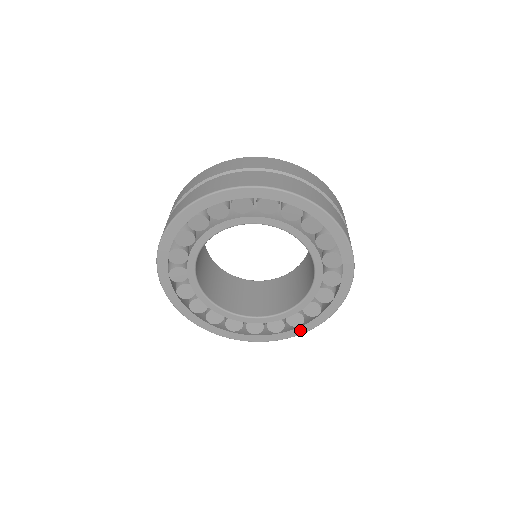
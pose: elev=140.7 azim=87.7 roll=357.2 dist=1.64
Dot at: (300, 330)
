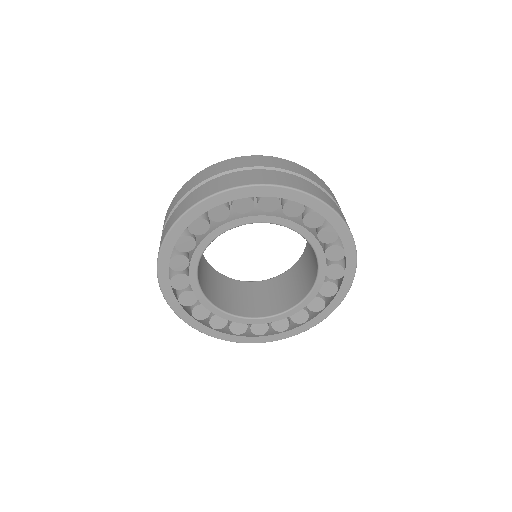
Dot at: (305, 326)
